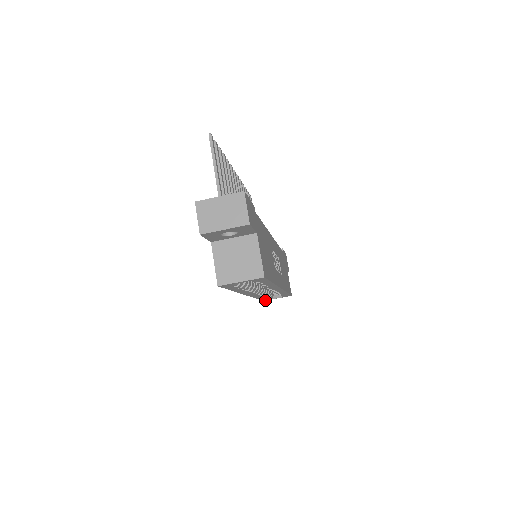
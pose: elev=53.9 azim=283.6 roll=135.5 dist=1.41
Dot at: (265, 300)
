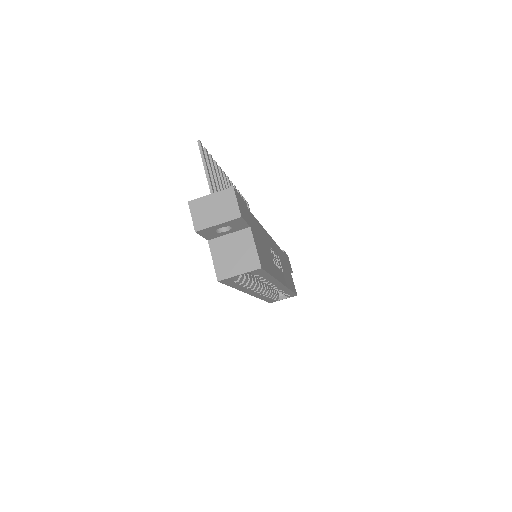
Dot at: (271, 302)
